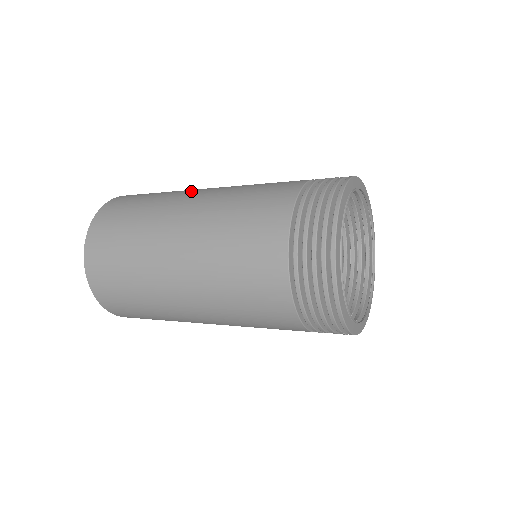
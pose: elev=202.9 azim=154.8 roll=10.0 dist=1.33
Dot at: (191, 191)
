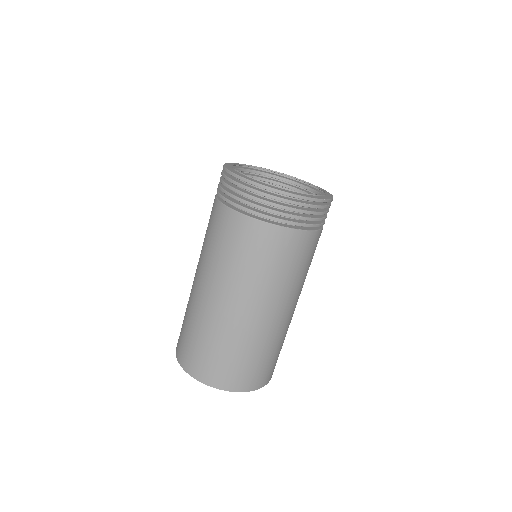
Dot at: occluded
